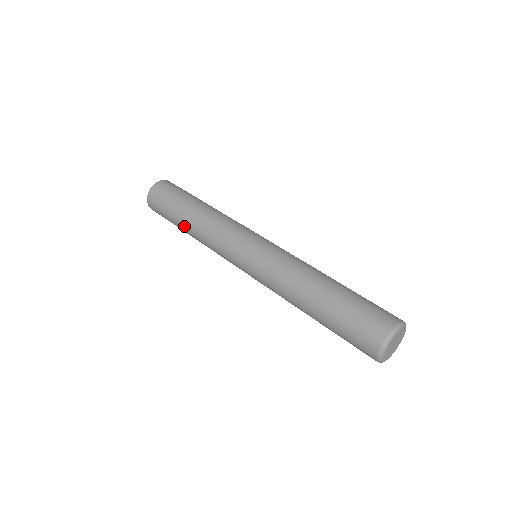
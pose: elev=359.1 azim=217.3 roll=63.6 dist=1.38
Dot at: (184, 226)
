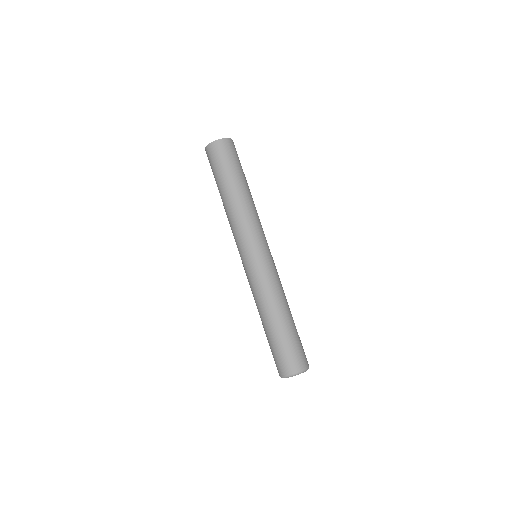
Dot at: (222, 194)
